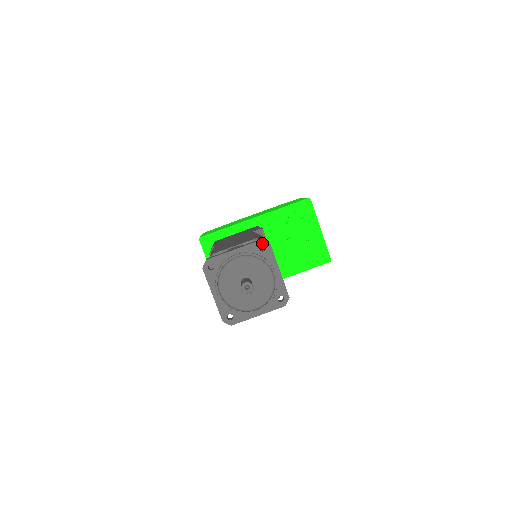
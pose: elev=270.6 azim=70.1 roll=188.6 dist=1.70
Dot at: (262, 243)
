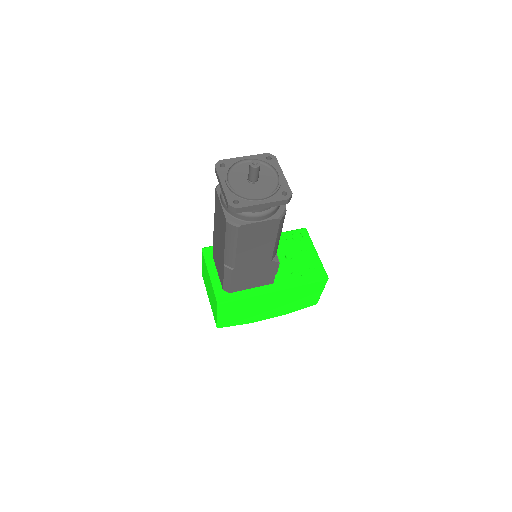
Dot at: (268, 155)
